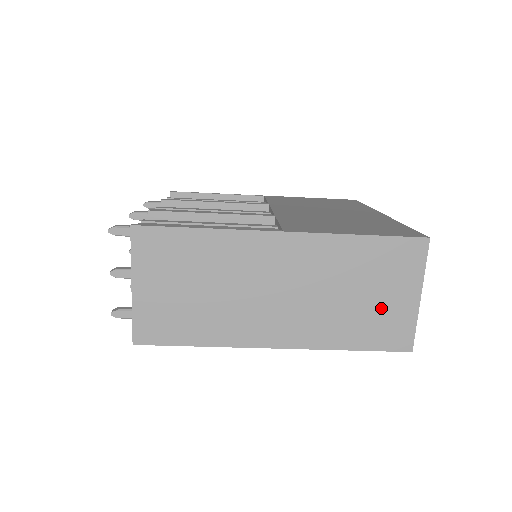
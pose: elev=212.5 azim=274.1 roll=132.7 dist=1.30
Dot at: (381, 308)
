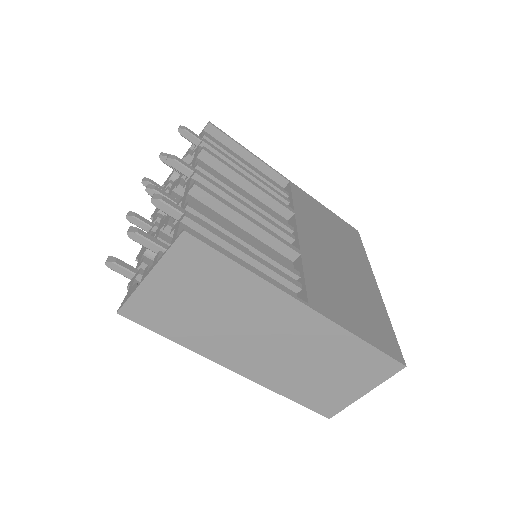
Dot at: (333, 387)
